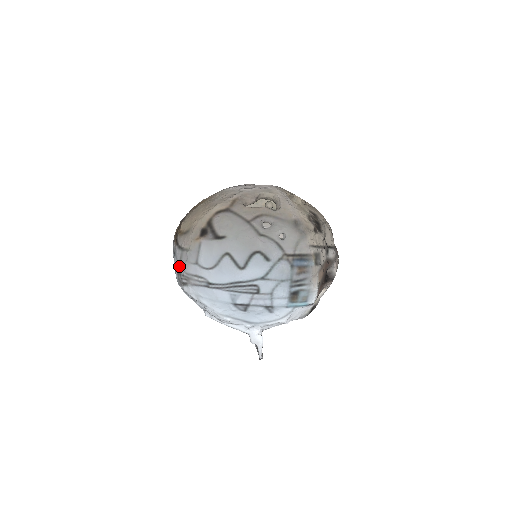
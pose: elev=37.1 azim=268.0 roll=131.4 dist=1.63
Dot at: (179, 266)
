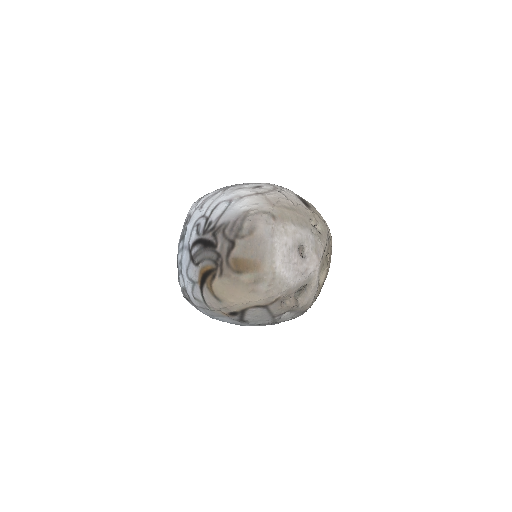
Dot at: (192, 298)
